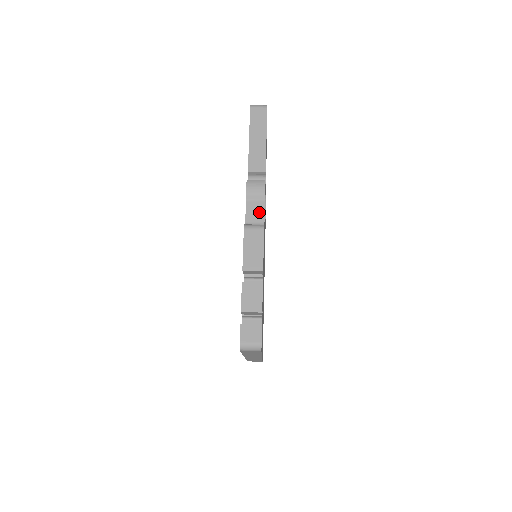
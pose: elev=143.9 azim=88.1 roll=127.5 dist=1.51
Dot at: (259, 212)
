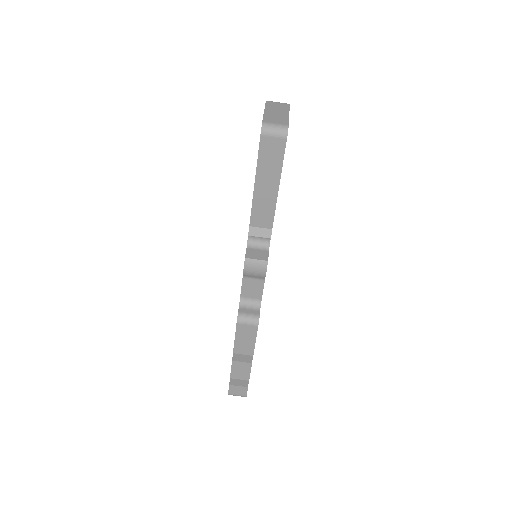
Dot at: (257, 290)
